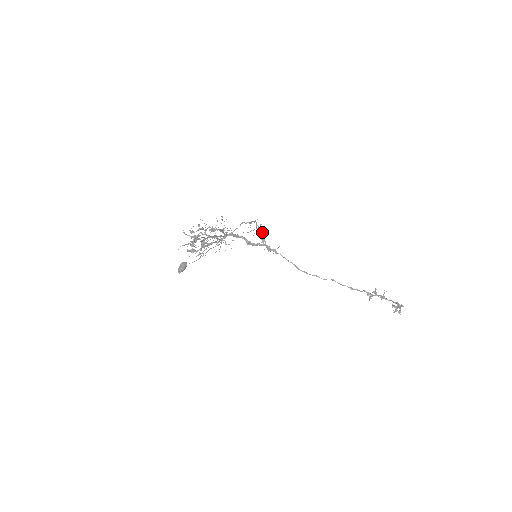
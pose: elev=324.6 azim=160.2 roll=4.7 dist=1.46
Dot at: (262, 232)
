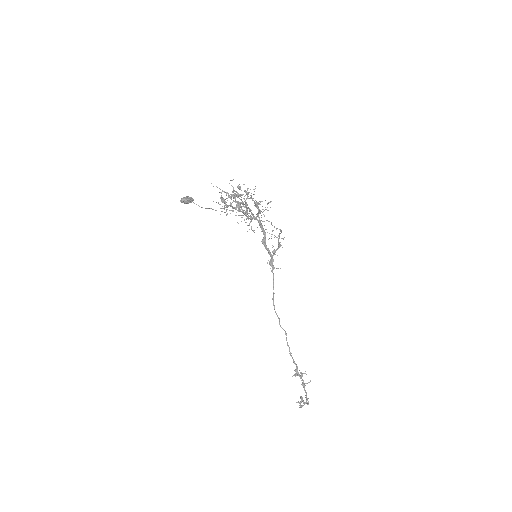
Dot at: (279, 244)
